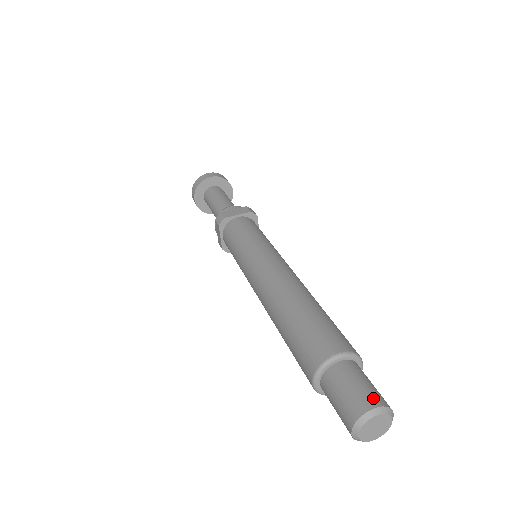
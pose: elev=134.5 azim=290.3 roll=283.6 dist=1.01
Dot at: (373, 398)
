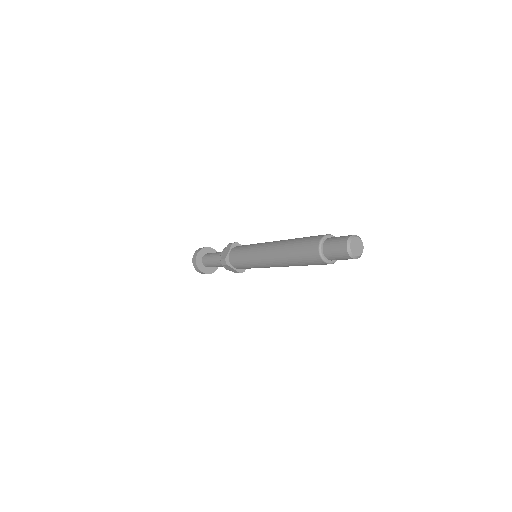
Dot at: (344, 239)
